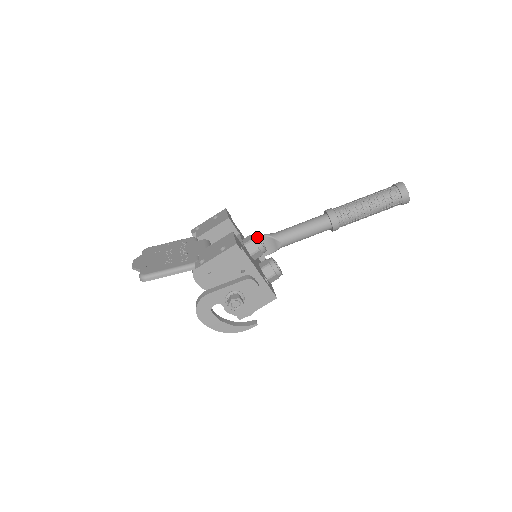
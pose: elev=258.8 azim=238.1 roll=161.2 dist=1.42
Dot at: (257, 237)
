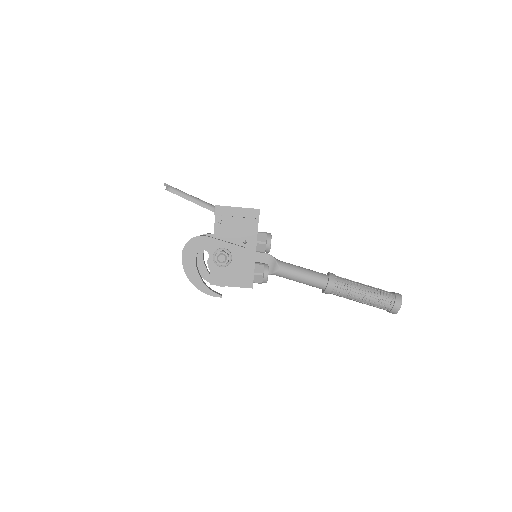
Dot at: occluded
